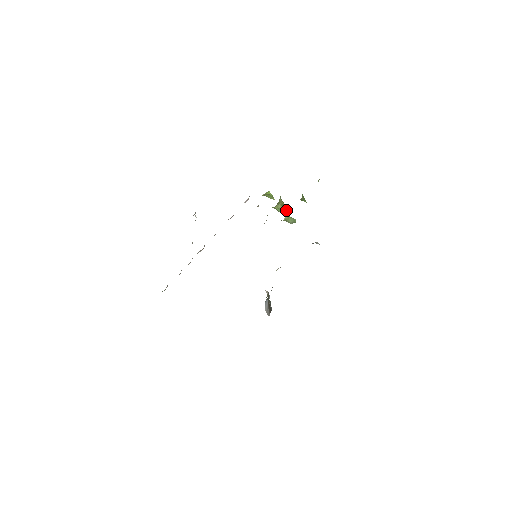
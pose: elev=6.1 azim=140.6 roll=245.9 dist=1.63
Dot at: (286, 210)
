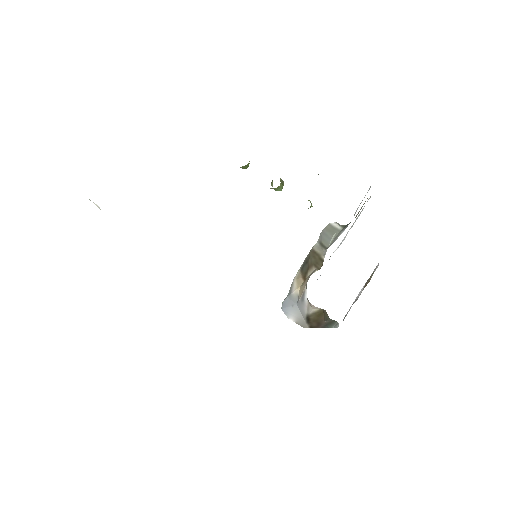
Dot at: (282, 186)
